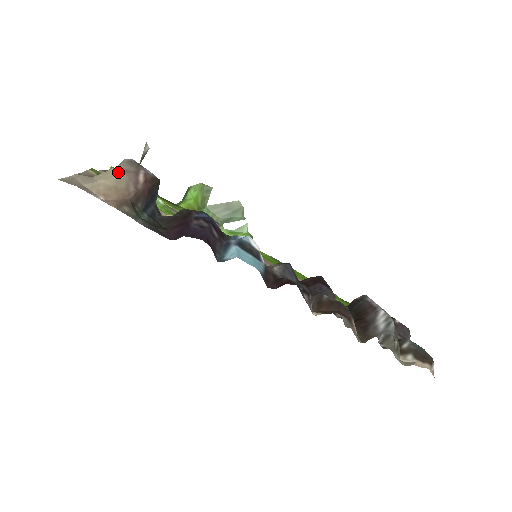
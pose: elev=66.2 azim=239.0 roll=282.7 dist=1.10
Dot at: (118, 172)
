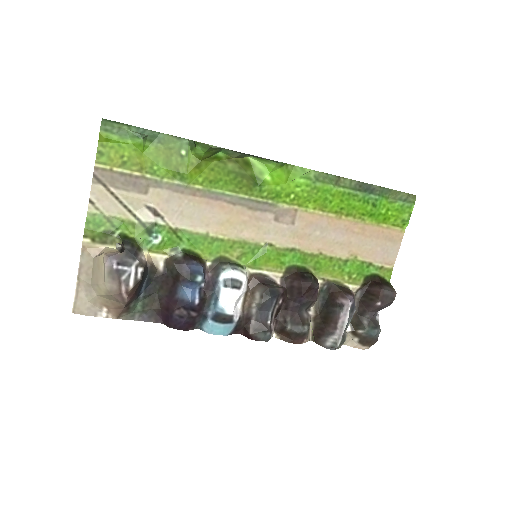
Dot at: (106, 292)
